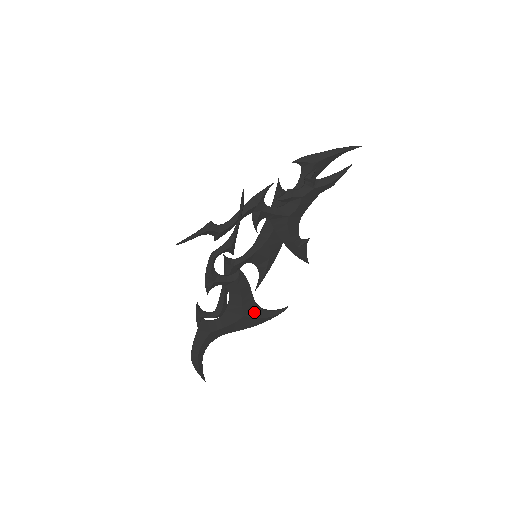
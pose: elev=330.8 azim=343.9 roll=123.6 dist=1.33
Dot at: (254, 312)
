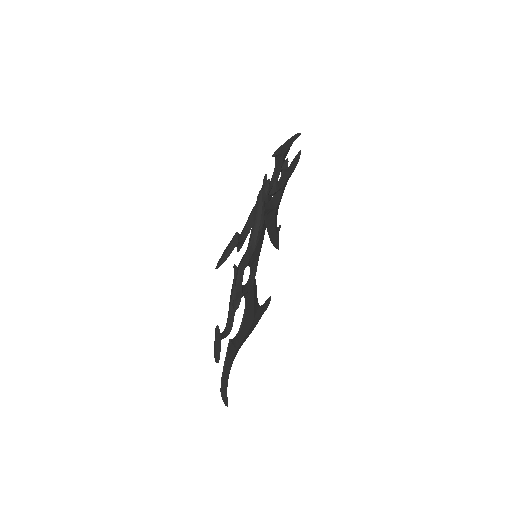
Dot at: (257, 312)
